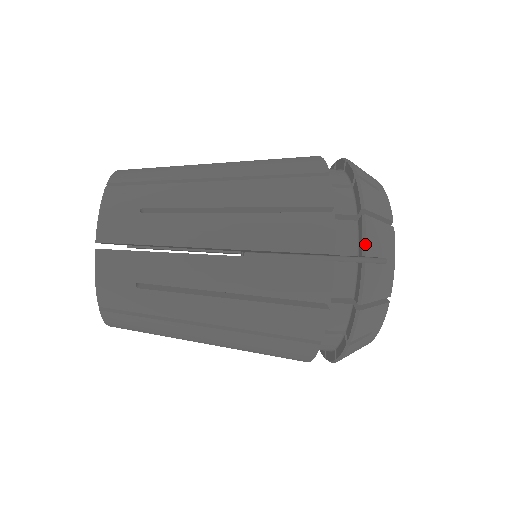
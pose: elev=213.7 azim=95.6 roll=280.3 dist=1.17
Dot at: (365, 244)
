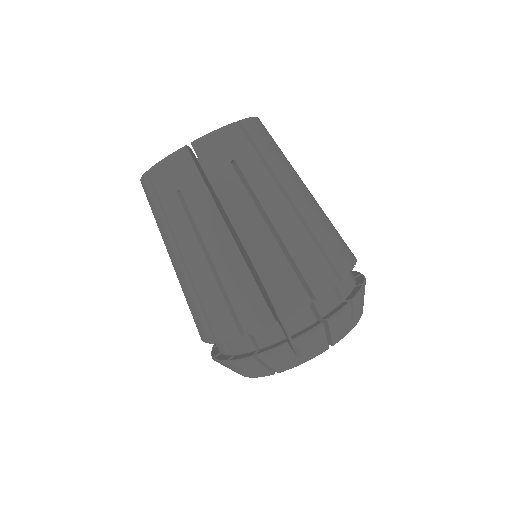
Dot at: (302, 337)
